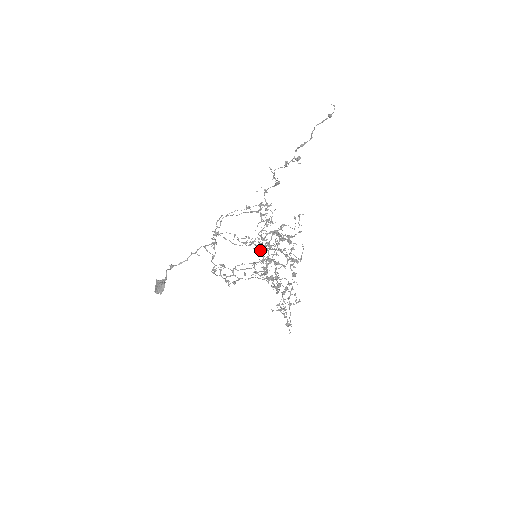
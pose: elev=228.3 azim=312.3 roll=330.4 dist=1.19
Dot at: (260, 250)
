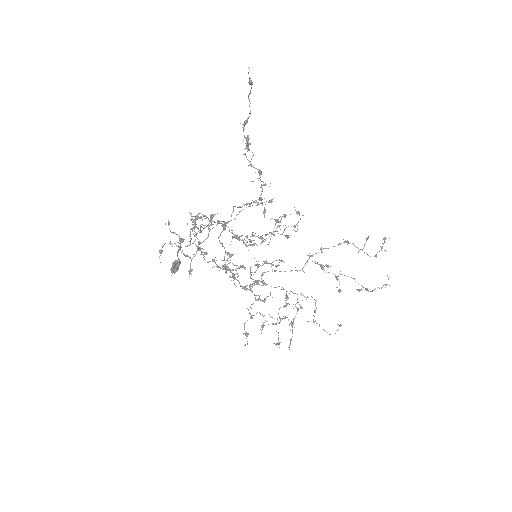
Dot at: occluded
